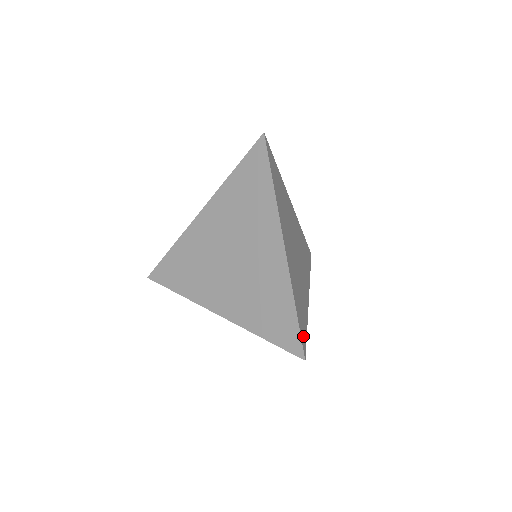
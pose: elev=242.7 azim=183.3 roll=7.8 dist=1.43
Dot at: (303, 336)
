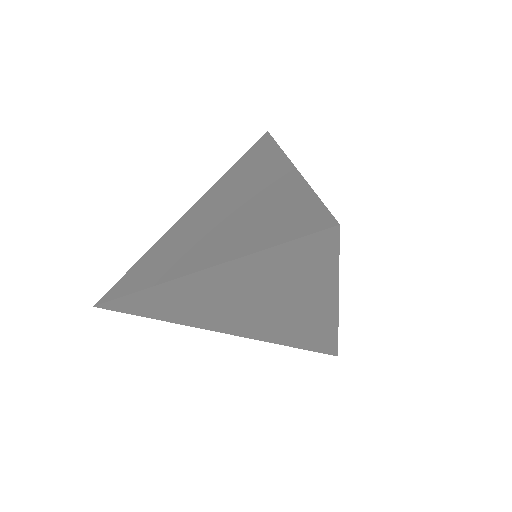
Dot at: occluded
